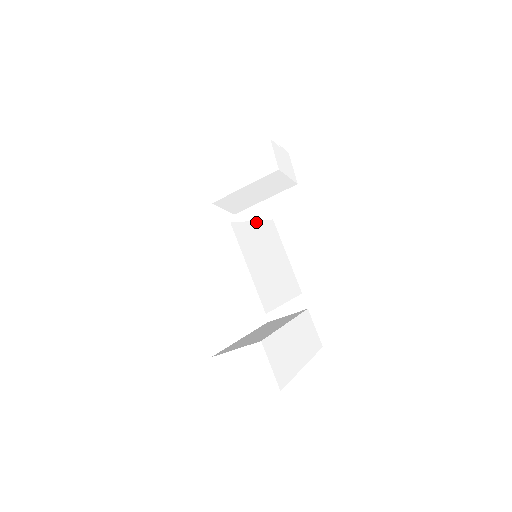
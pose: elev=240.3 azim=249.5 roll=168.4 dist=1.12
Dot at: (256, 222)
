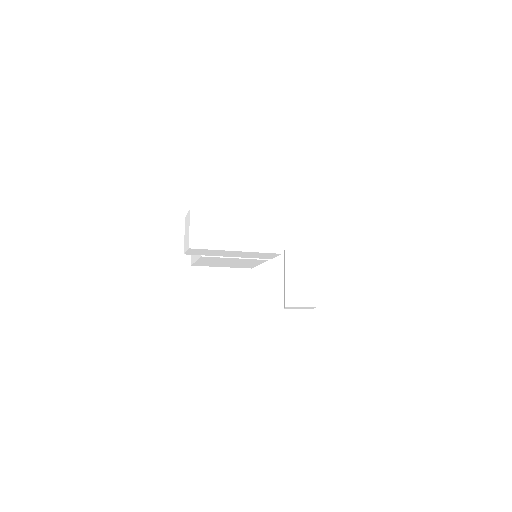
Dot at: occluded
